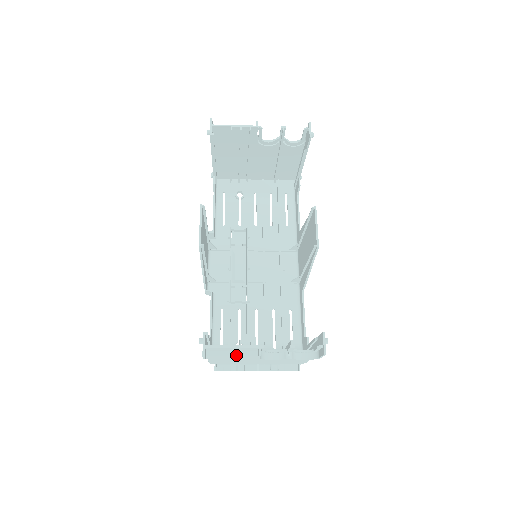
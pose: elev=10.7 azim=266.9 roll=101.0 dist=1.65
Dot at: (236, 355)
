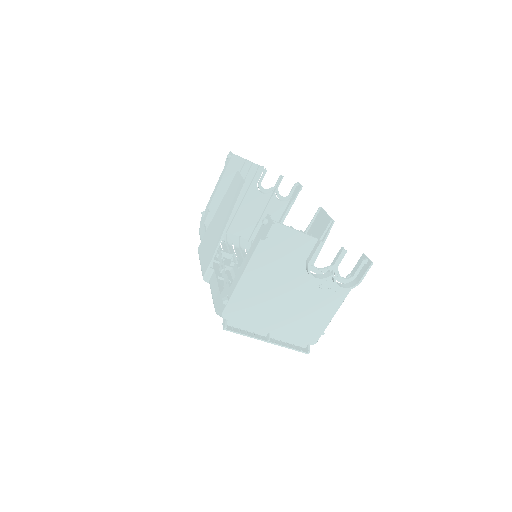
Dot at: (276, 274)
